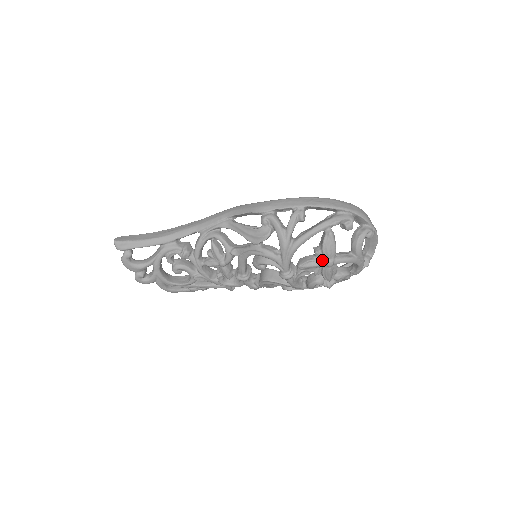
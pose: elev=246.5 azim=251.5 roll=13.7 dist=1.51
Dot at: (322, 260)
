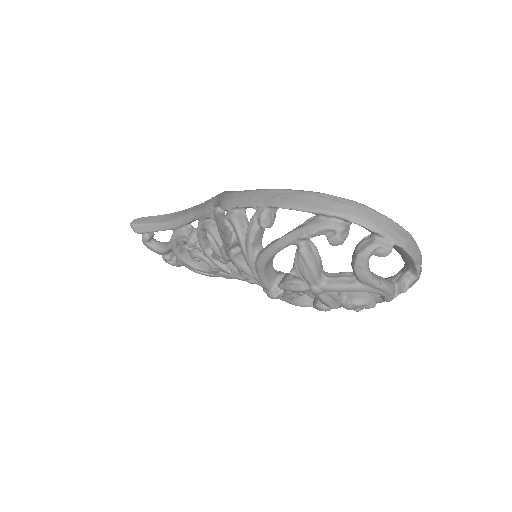
Dot at: (304, 284)
